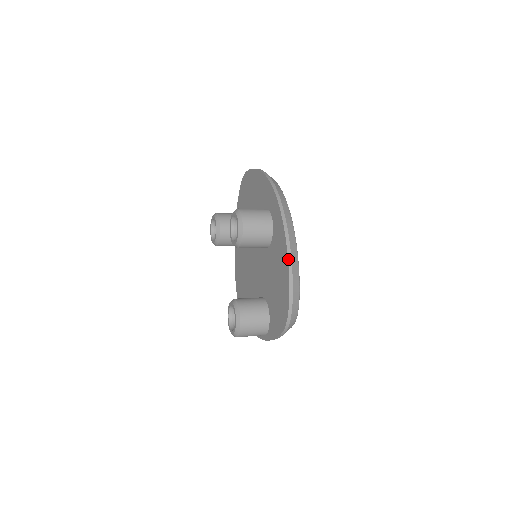
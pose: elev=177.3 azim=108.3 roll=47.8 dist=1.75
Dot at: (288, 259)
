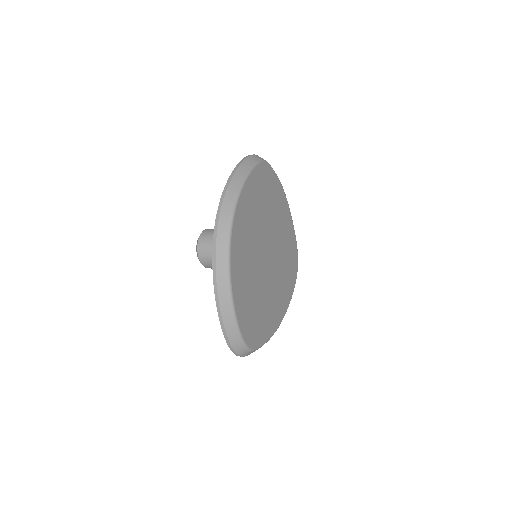
Dot at: (217, 309)
